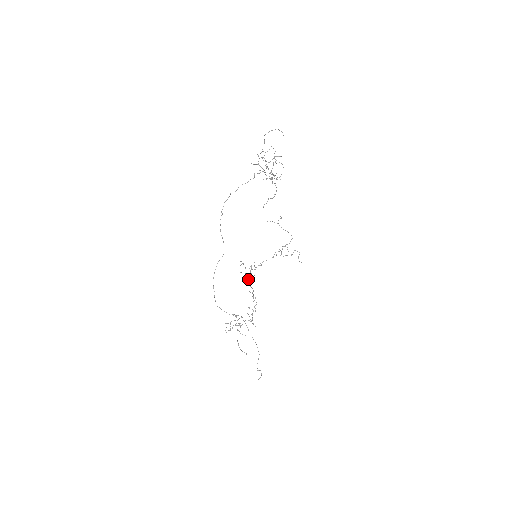
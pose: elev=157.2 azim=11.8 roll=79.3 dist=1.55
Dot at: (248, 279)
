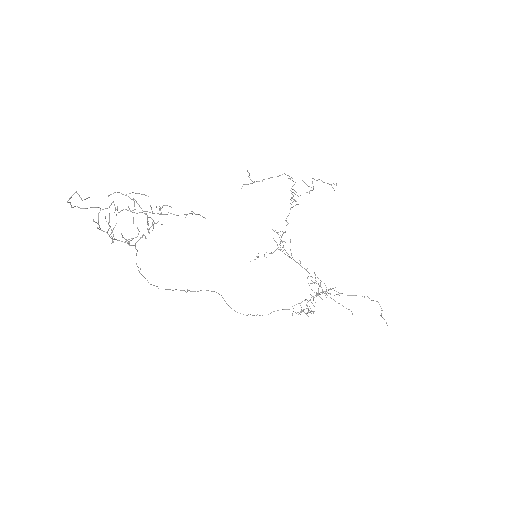
Dot at: occluded
